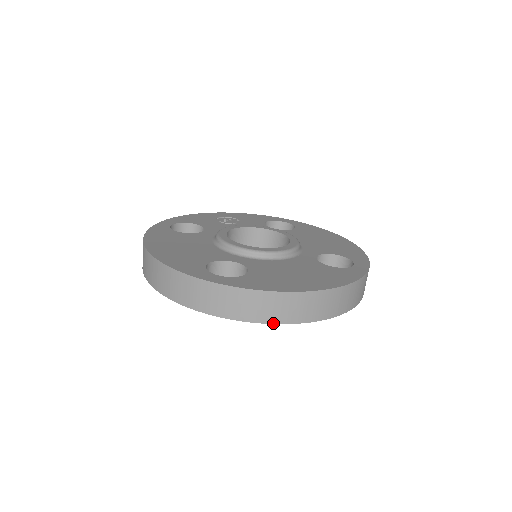
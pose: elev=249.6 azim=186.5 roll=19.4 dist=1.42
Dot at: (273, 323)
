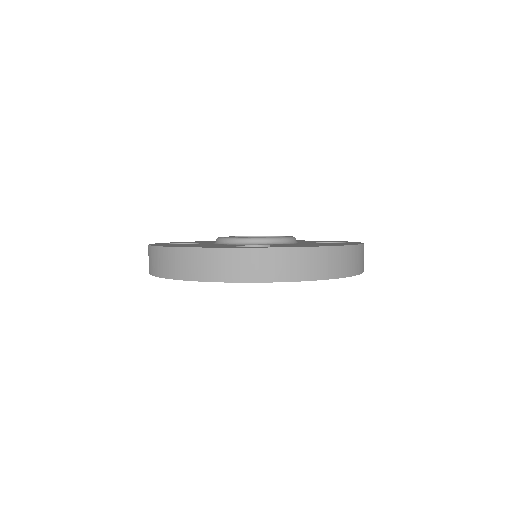
Dot at: (315, 280)
